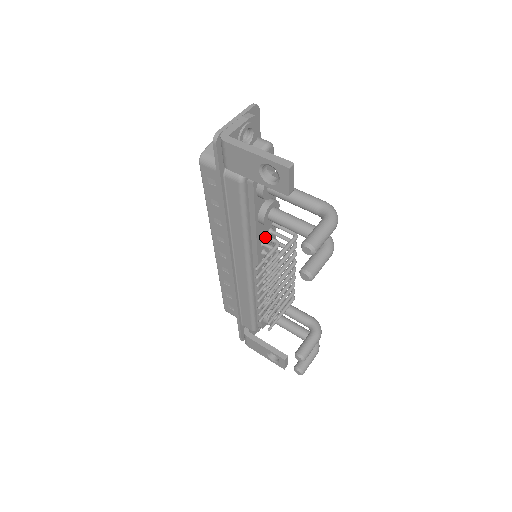
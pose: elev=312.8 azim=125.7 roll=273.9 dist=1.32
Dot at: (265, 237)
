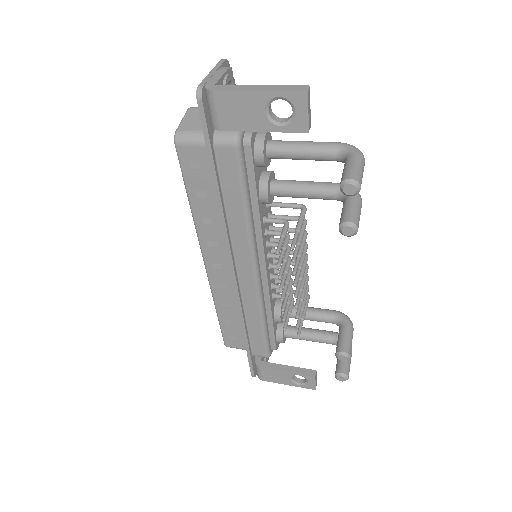
Dot at: (269, 221)
